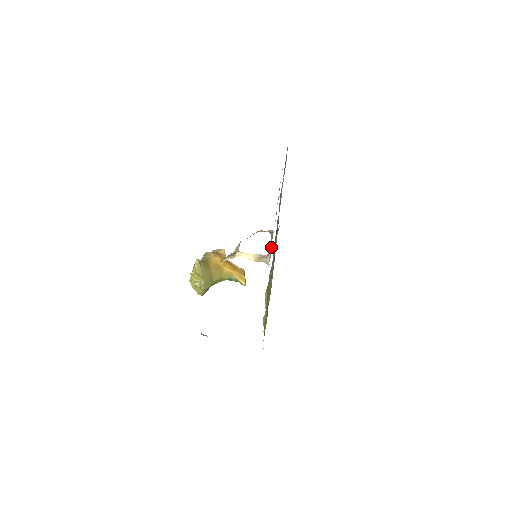
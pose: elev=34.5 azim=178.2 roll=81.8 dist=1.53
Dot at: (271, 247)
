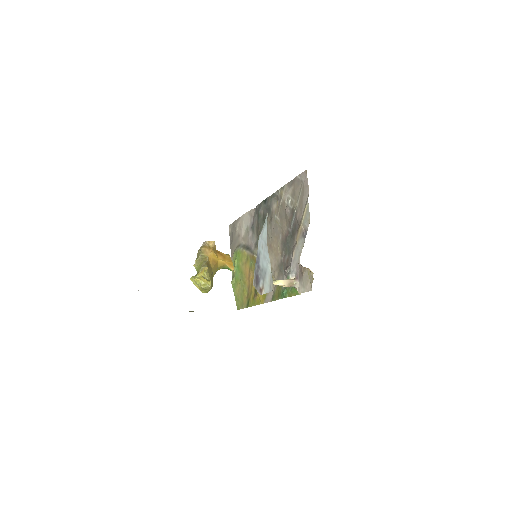
Dot at: (298, 274)
